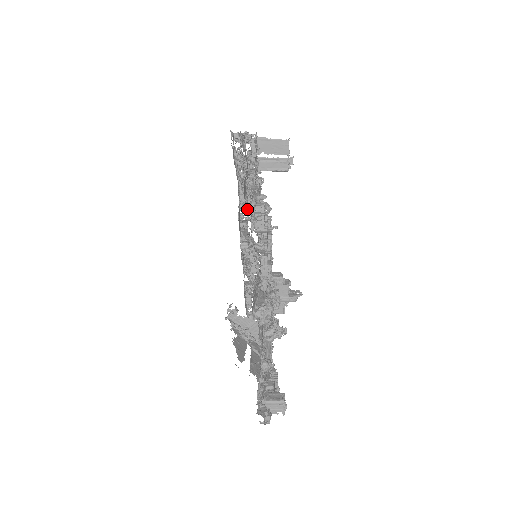
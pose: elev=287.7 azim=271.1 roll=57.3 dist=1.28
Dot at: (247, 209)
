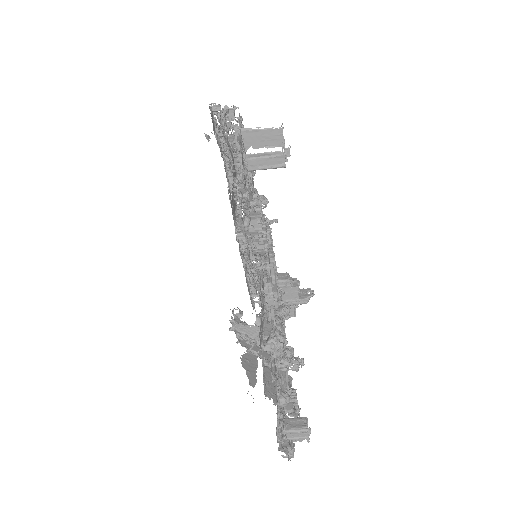
Dot at: occluded
